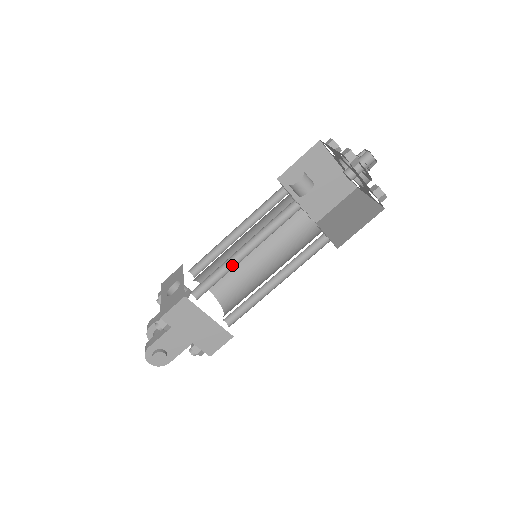
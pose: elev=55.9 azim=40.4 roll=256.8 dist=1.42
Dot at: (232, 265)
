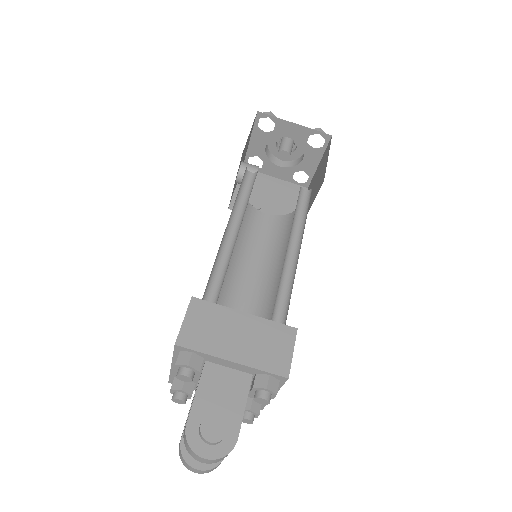
Dot at: (230, 253)
